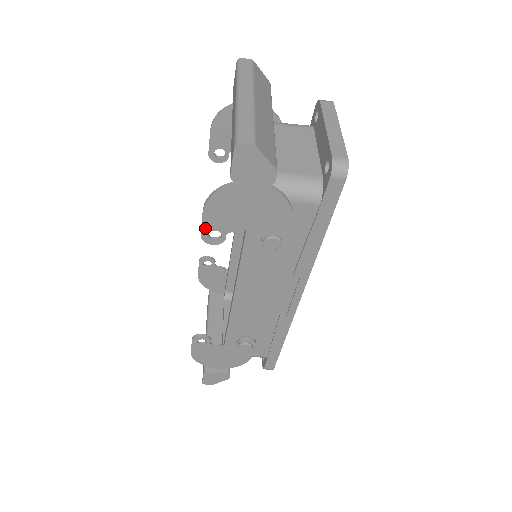
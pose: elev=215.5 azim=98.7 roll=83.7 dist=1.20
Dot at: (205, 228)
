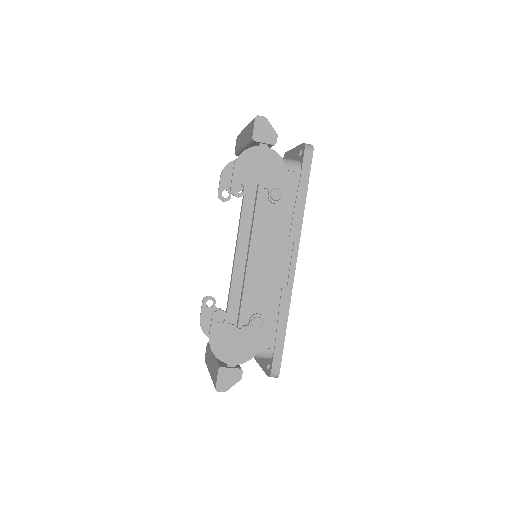
Dot at: (234, 182)
